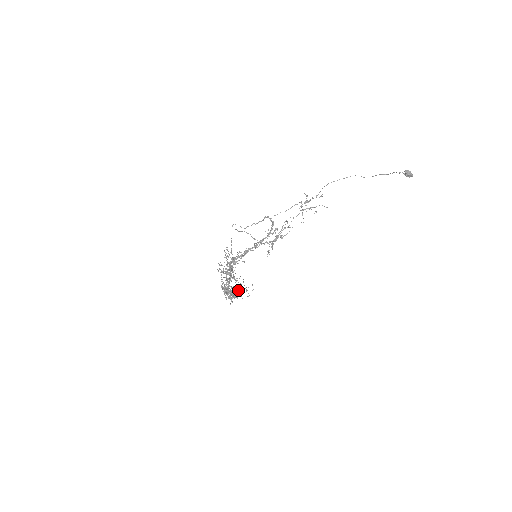
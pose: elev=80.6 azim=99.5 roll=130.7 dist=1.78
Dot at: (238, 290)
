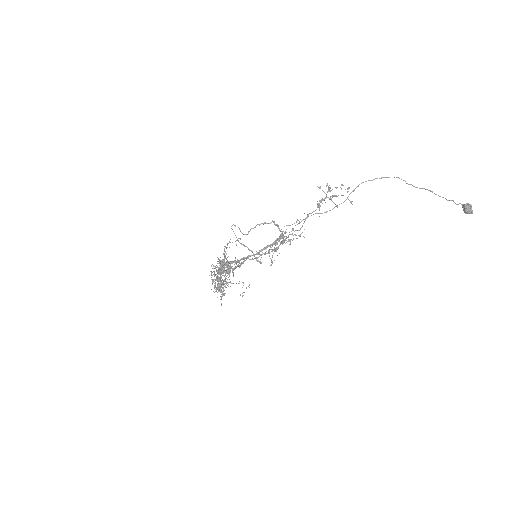
Dot at: occluded
